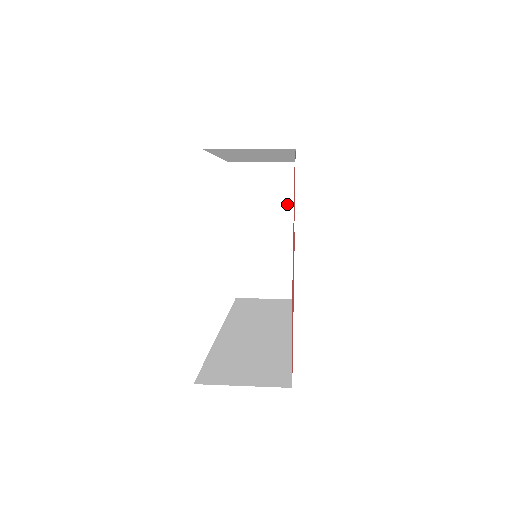
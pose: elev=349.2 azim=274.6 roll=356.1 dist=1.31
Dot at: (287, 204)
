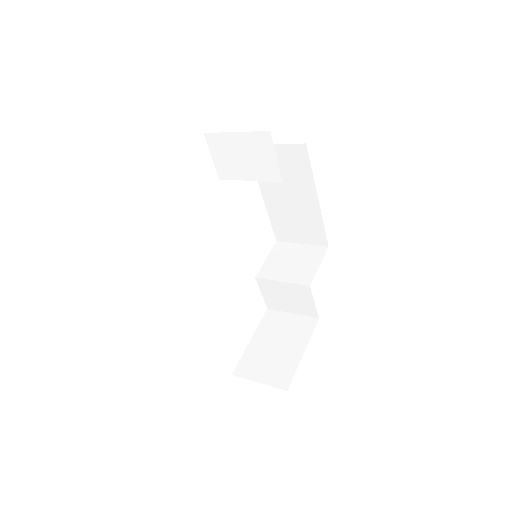
Dot at: (310, 272)
